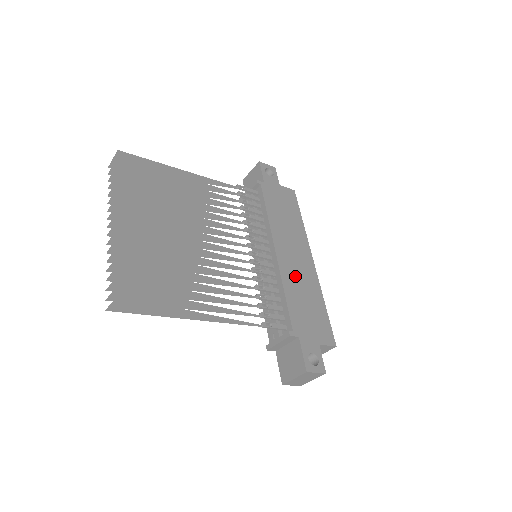
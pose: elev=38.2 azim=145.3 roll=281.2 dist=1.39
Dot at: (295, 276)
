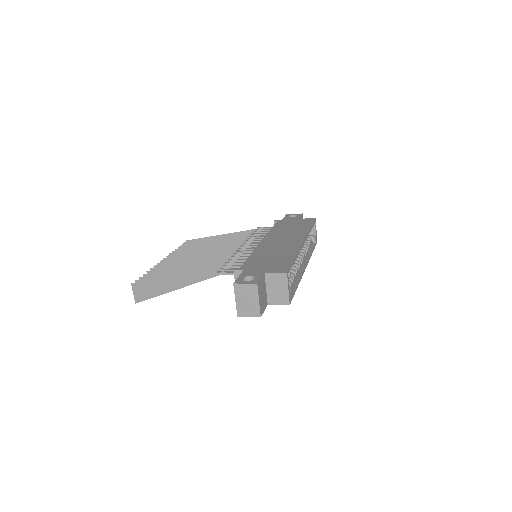
Dot at: (271, 249)
